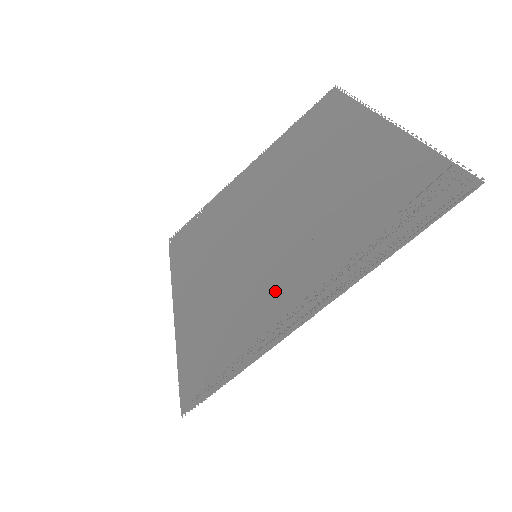
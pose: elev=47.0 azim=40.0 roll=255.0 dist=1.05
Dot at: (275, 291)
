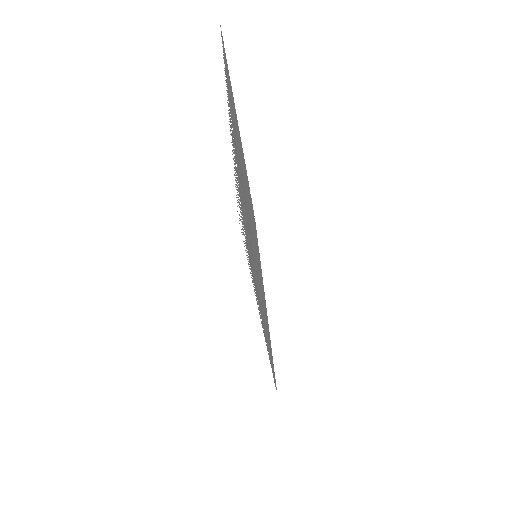
Dot at: occluded
